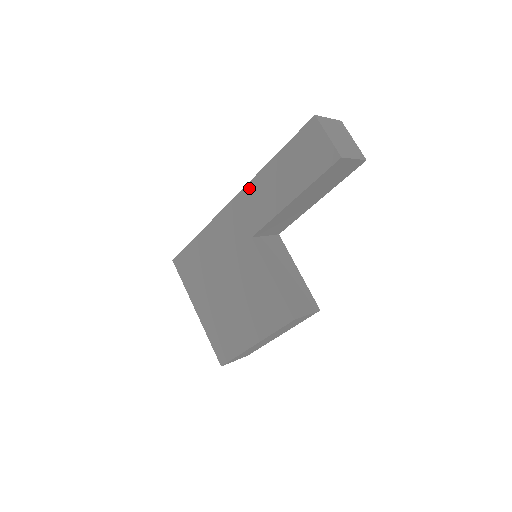
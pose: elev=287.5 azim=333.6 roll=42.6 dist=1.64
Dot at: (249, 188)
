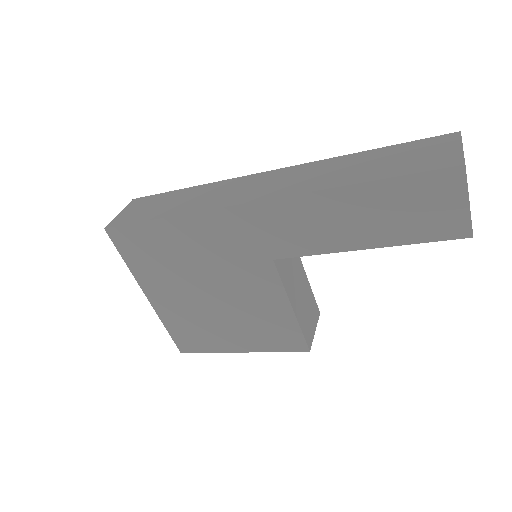
Dot at: (291, 203)
